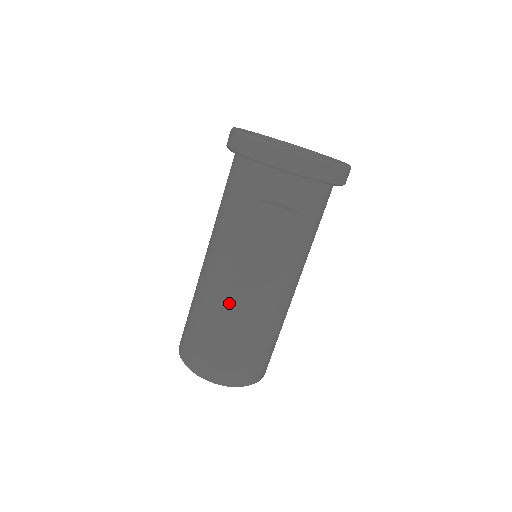
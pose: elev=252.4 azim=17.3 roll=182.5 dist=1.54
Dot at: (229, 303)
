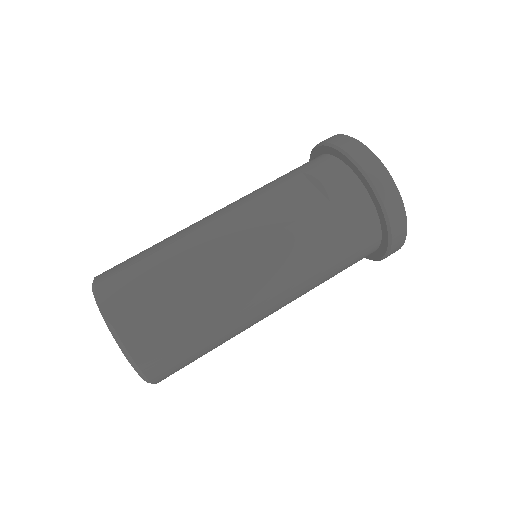
Dot at: (196, 233)
